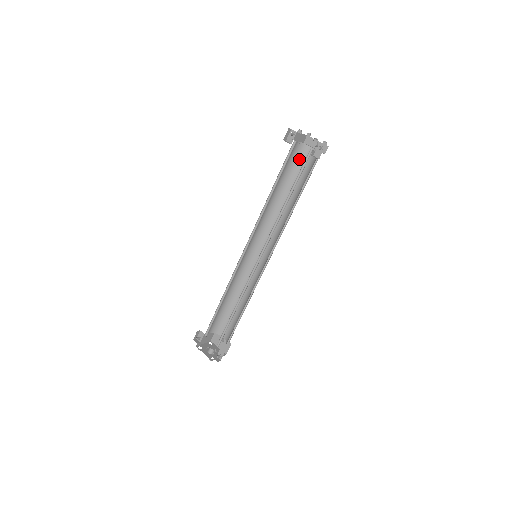
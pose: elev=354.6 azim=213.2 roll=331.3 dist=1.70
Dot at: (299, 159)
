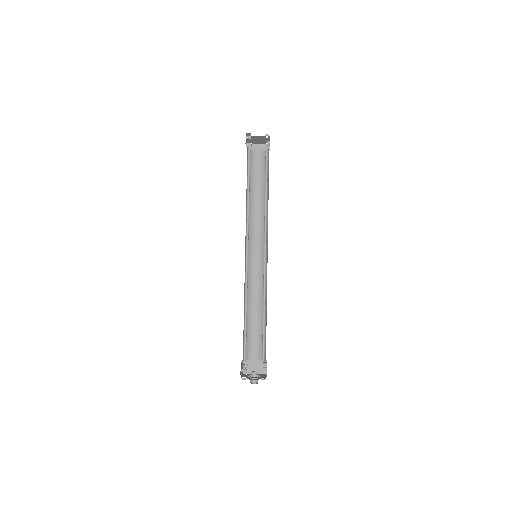
Dot at: occluded
